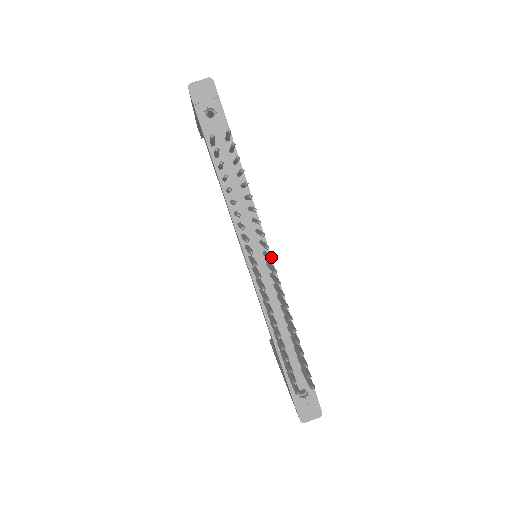
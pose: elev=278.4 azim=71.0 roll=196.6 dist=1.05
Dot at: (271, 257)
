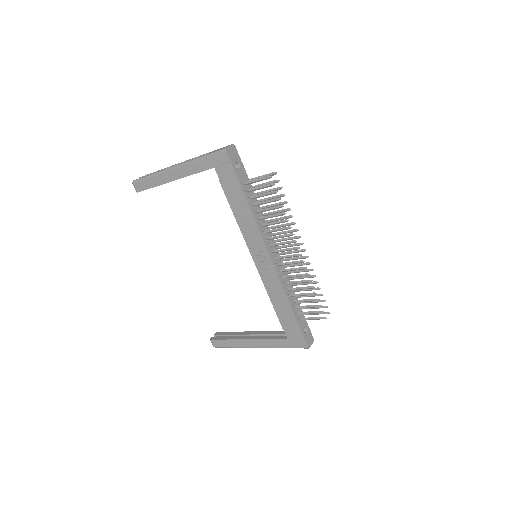
Dot at: (299, 243)
